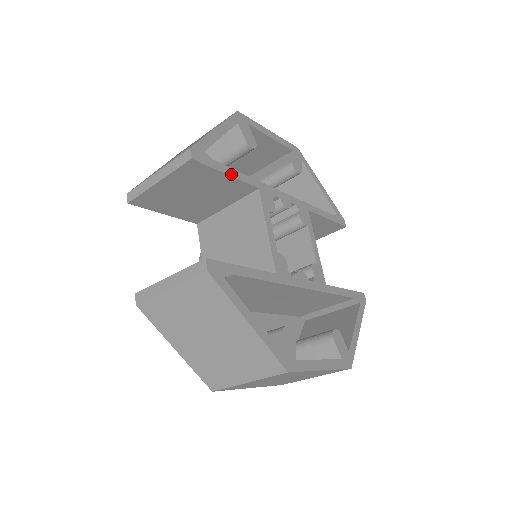
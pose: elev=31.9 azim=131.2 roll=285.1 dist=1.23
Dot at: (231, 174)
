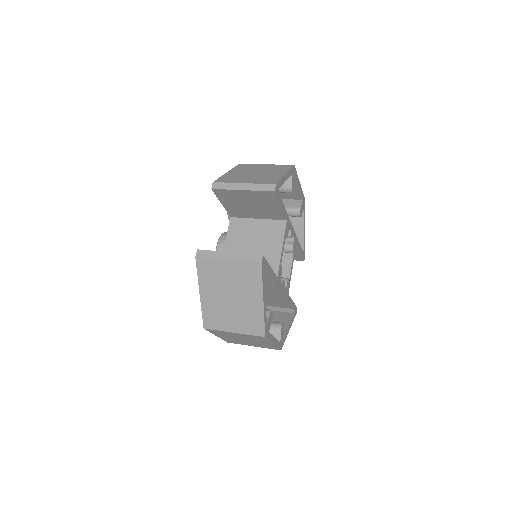
Dot at: (282, 207)
